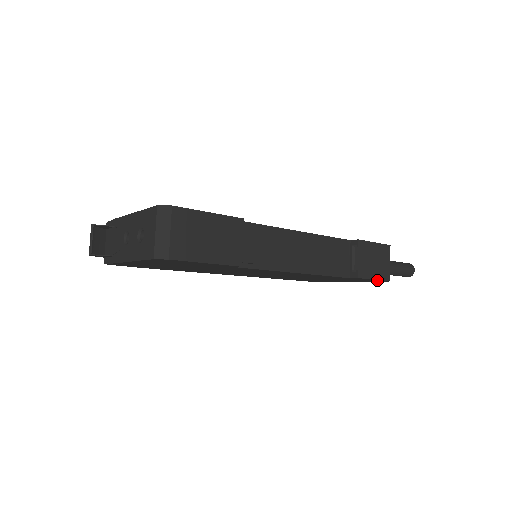
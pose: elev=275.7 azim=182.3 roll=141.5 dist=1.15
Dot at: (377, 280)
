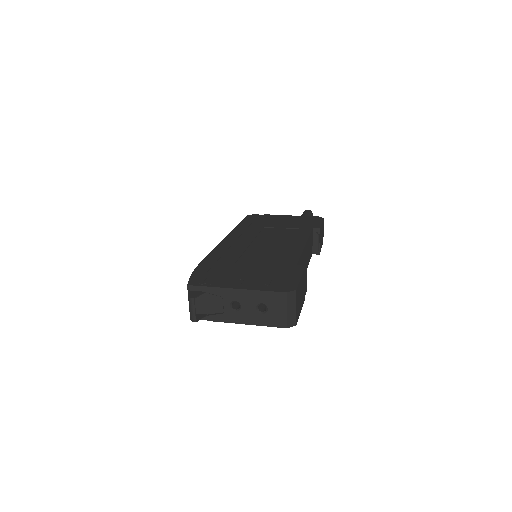
Dot at: occluded
